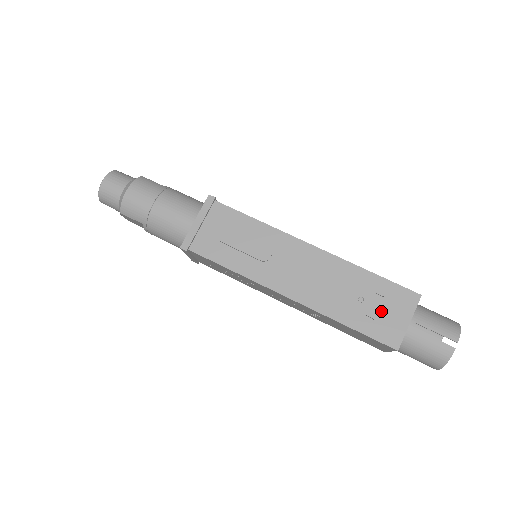
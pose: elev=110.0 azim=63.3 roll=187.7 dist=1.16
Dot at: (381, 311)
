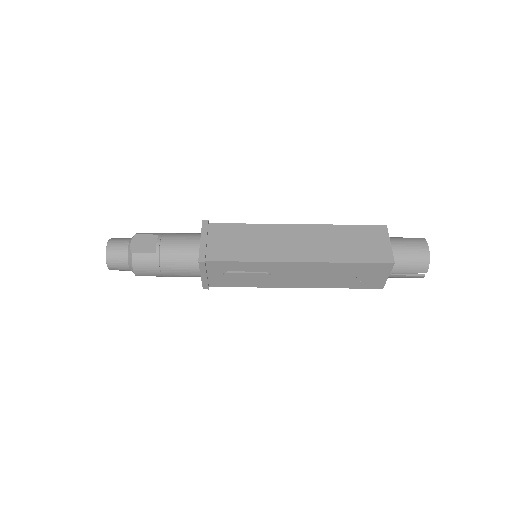
Dot at: (365, 277)
